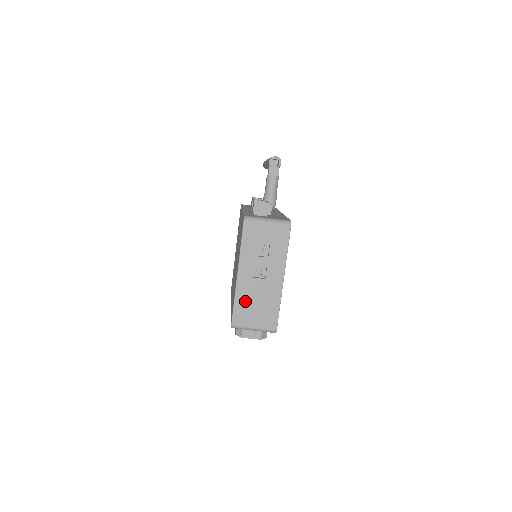
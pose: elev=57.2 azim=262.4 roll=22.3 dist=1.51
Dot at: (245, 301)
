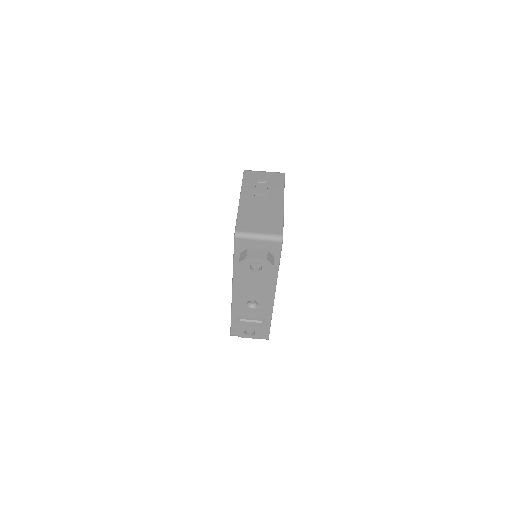
Dot at: (248, 215)
